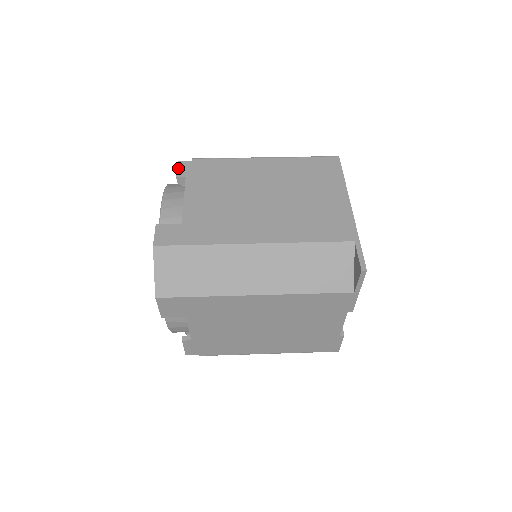
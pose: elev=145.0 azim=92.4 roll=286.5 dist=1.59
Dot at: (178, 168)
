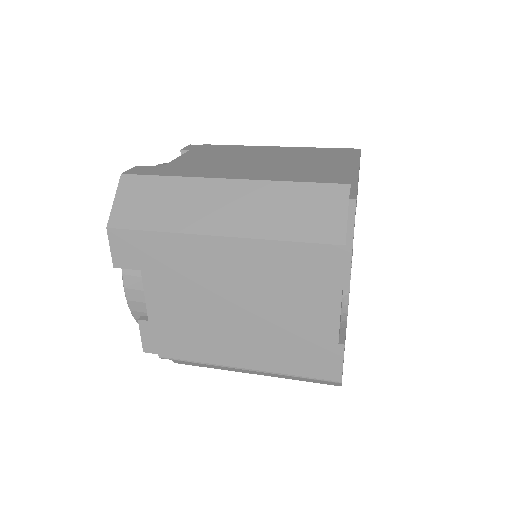
Dot at: (186, 147)
